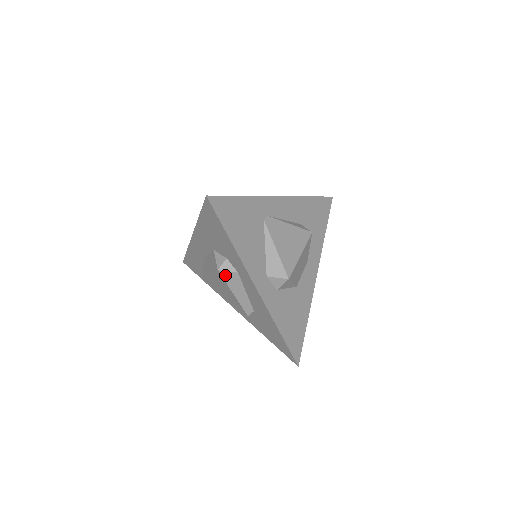
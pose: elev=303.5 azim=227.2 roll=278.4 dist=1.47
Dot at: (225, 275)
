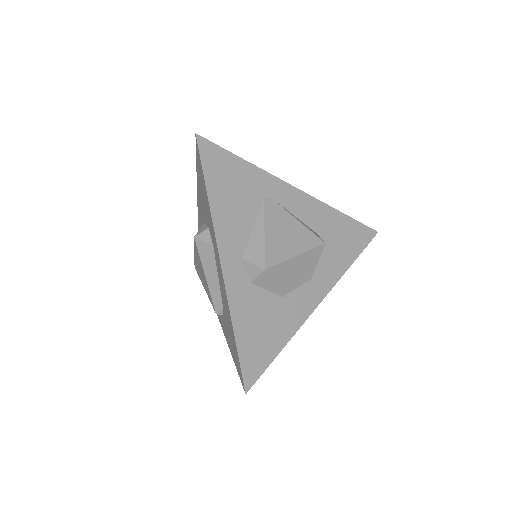
Dot at: (200, 246)
